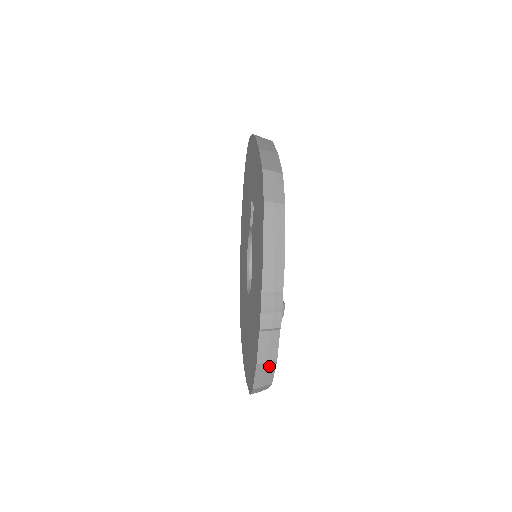
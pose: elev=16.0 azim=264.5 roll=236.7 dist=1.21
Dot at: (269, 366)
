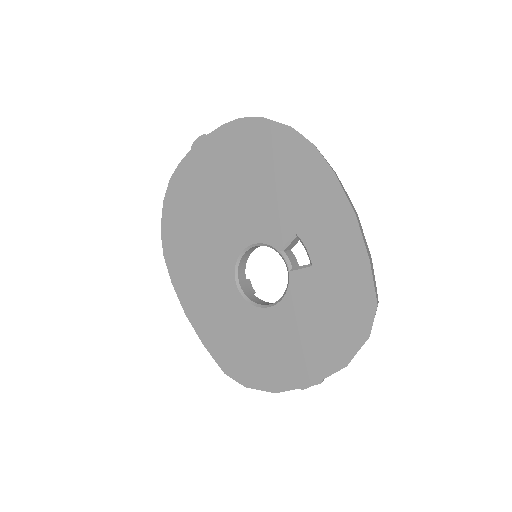
Dot at: occluded
